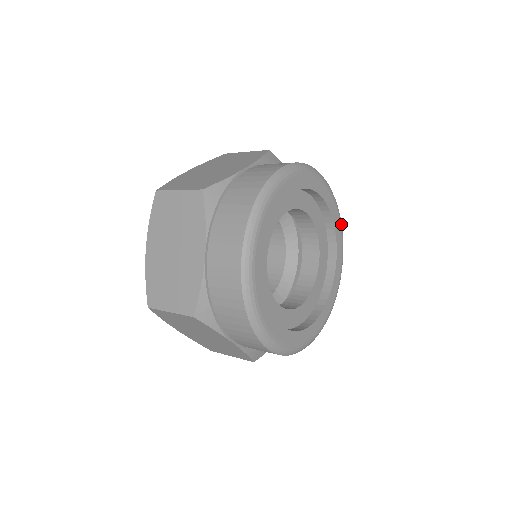
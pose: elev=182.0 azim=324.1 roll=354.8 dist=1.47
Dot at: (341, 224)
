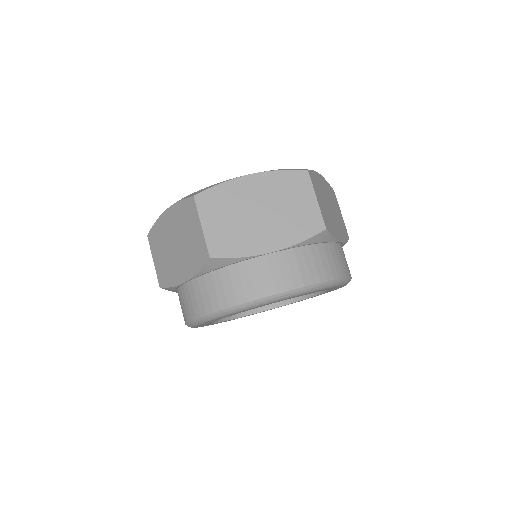
Dot at: occluded
